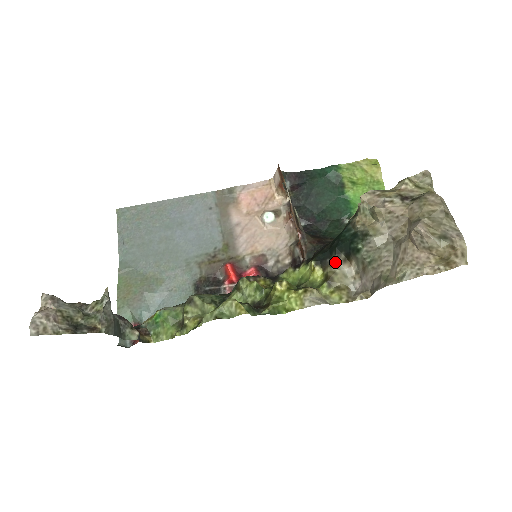
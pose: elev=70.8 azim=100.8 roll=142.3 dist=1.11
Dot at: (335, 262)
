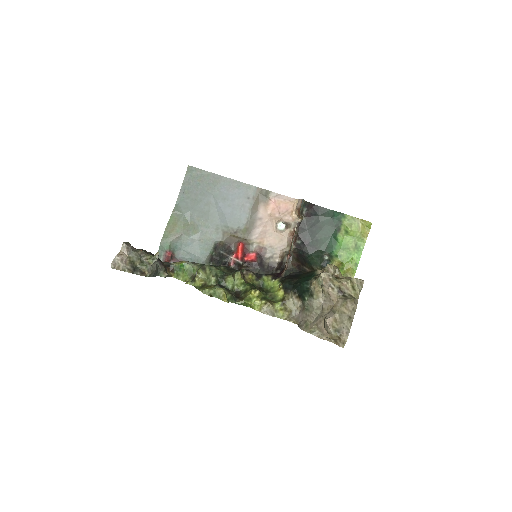
Dot at: (292, 295)
